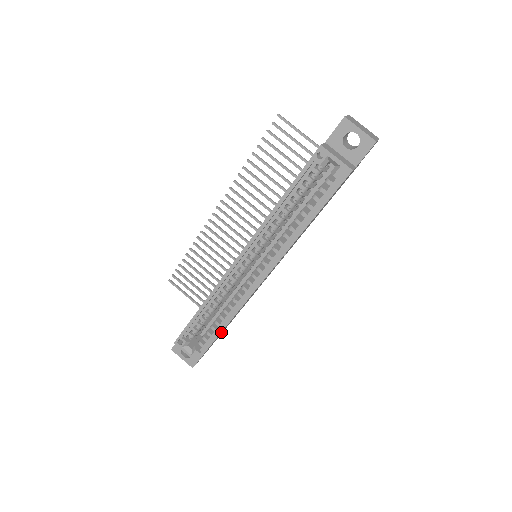
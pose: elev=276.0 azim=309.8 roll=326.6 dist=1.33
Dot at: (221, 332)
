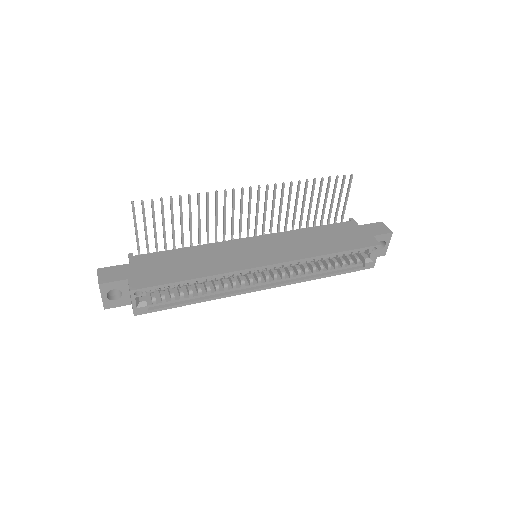
Dot at: (187, 303)
